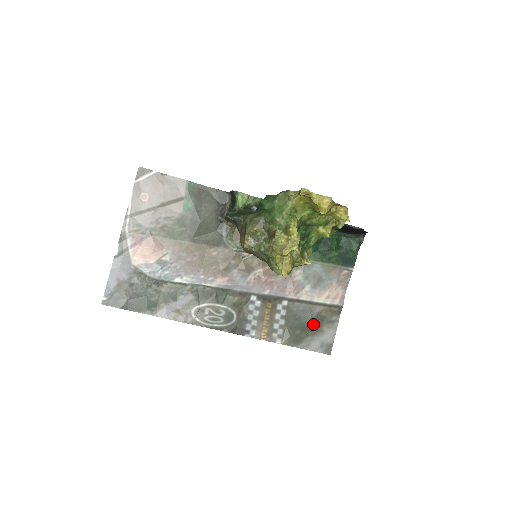
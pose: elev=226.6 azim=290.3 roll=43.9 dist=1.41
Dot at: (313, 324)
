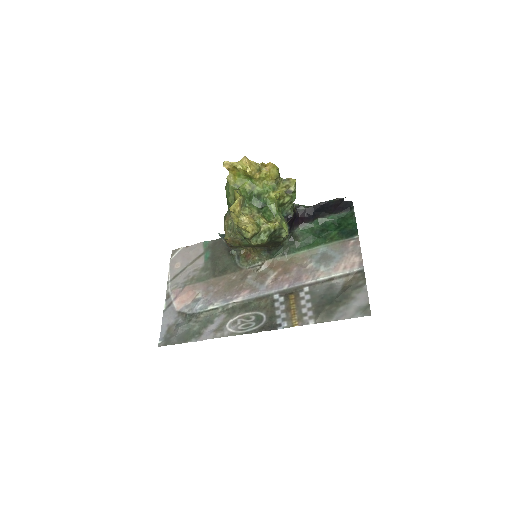
Dot at: (340, 295)
